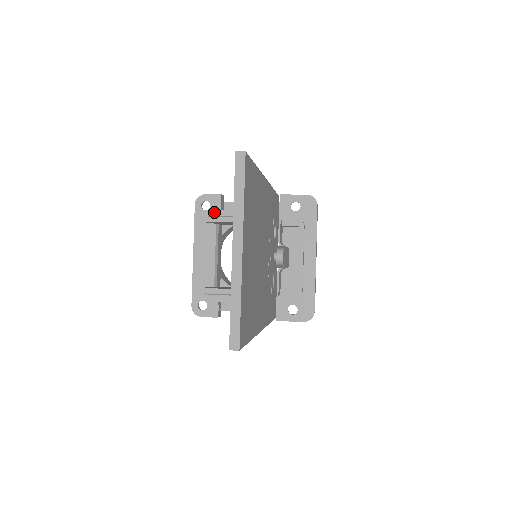
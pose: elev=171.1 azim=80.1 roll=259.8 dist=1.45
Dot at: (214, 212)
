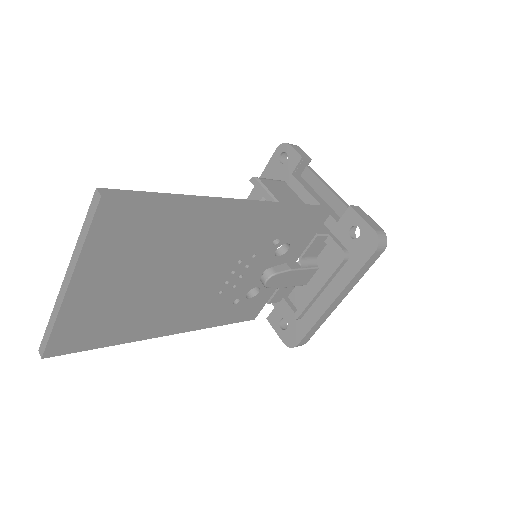
Dot at: (285, 171)
